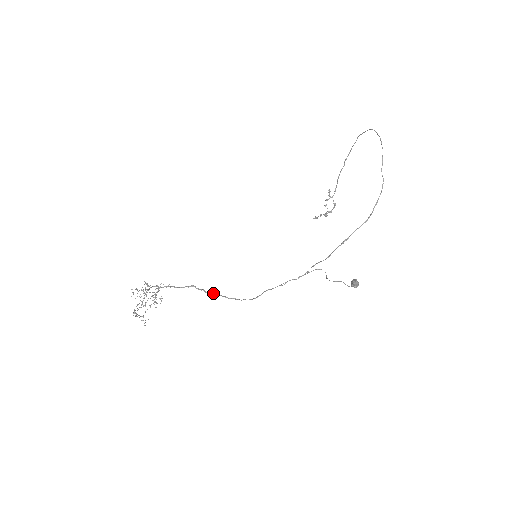
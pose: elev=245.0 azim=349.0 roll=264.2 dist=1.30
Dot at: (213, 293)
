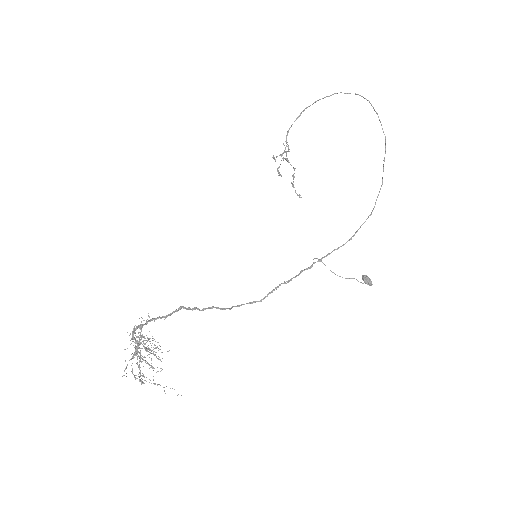
Dot at: (209, 308)
